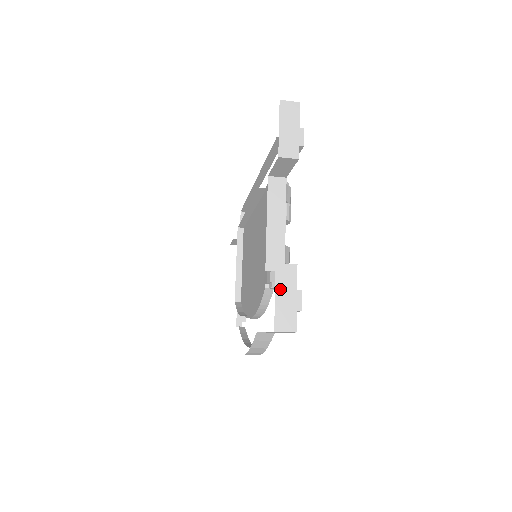
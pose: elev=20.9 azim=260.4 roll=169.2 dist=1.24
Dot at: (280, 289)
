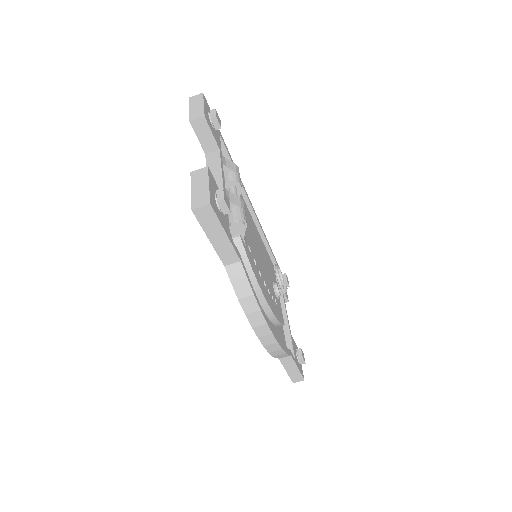
Dot at: (195, 184)
